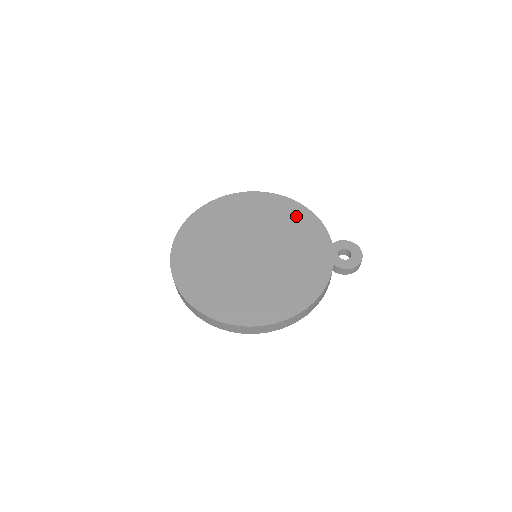
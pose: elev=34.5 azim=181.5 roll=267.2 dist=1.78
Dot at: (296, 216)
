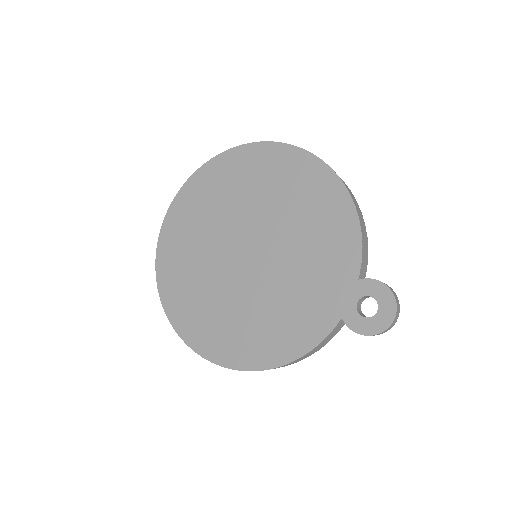
Dot at: (328, 210)
